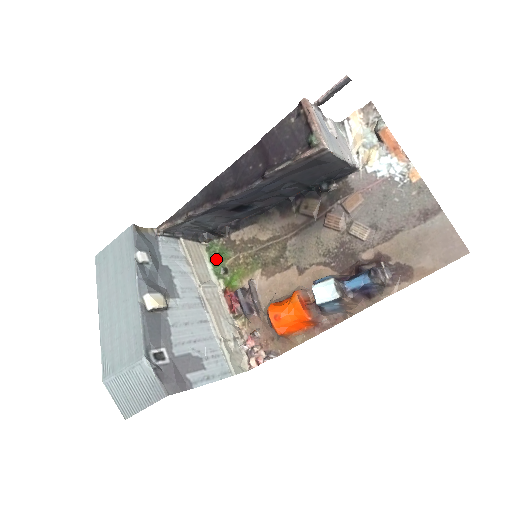
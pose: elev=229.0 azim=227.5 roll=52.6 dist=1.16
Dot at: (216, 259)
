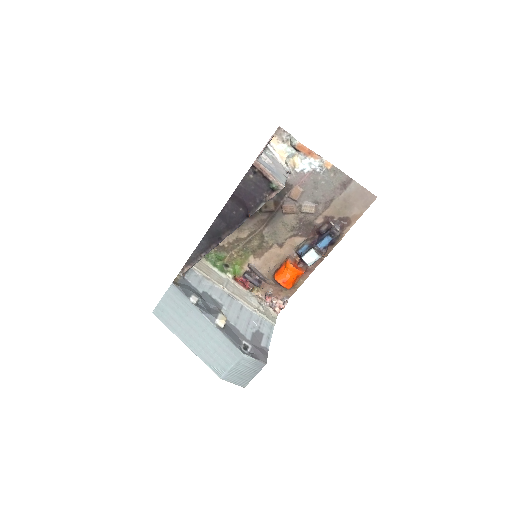
Dot at: (216, 262)
